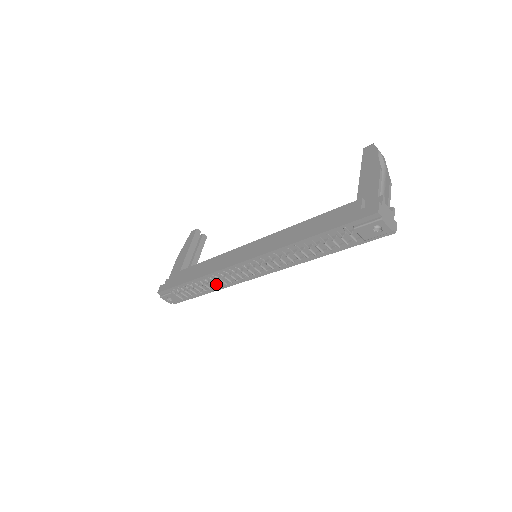
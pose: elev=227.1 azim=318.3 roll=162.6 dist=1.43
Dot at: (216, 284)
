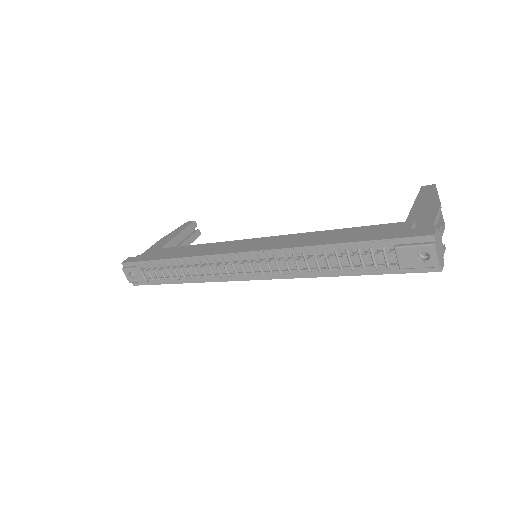
Dot at: (195, 273)
